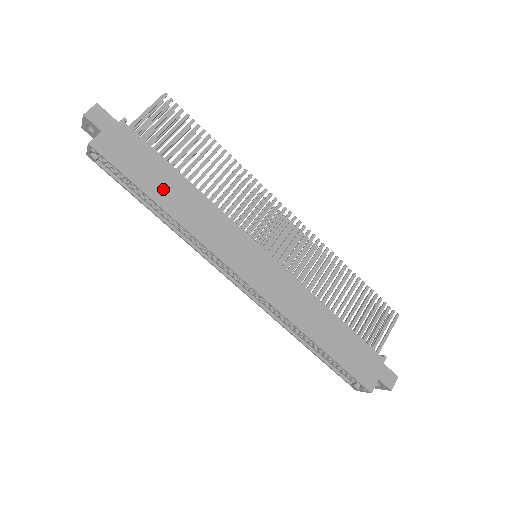
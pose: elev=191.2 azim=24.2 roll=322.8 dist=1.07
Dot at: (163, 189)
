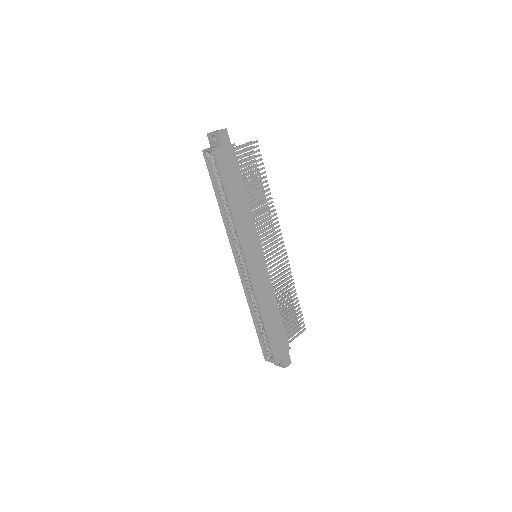
Dot at: (234, 194)
